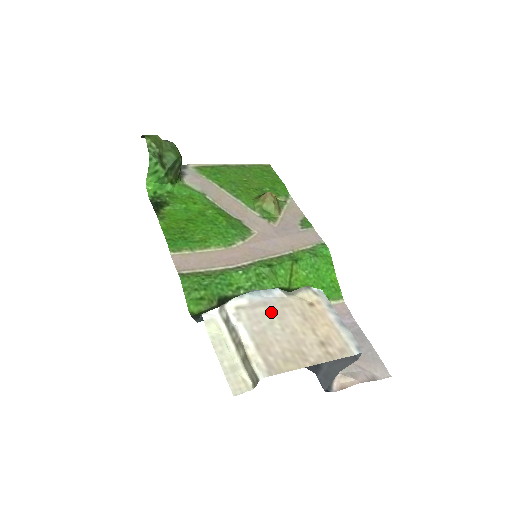
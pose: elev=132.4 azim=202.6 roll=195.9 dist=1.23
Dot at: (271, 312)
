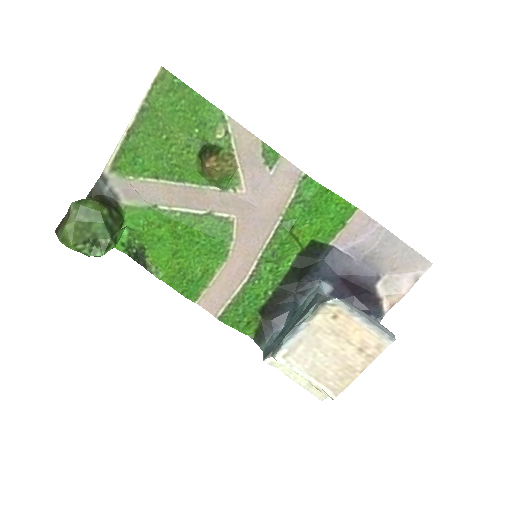
Dot at: (309, 346)
